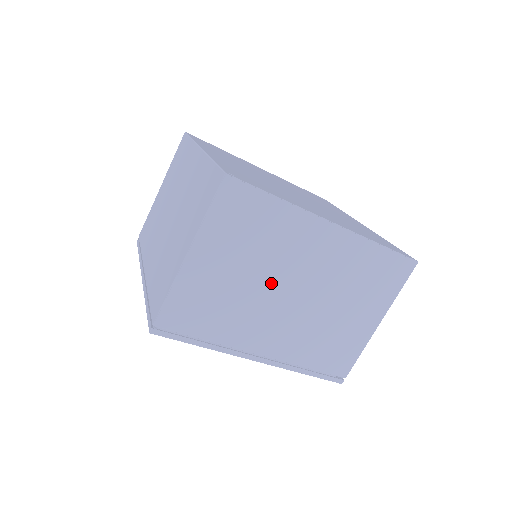
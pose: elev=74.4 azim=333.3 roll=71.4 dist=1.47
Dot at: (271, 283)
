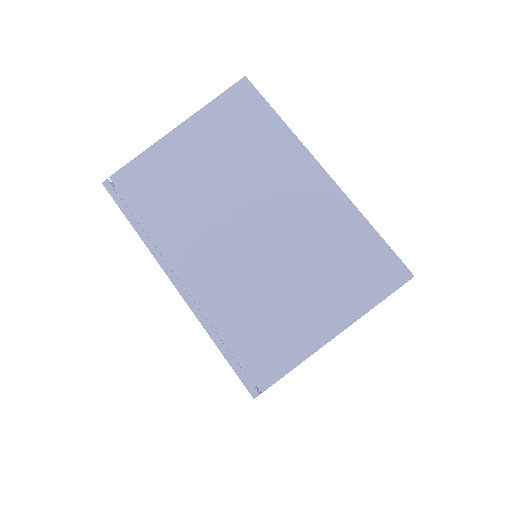
Dot at: (234, 199)
